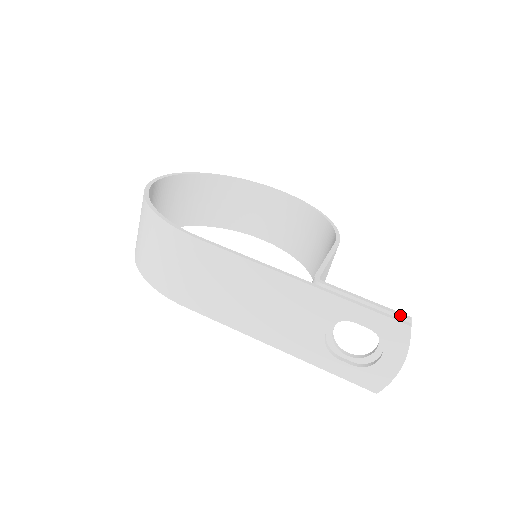
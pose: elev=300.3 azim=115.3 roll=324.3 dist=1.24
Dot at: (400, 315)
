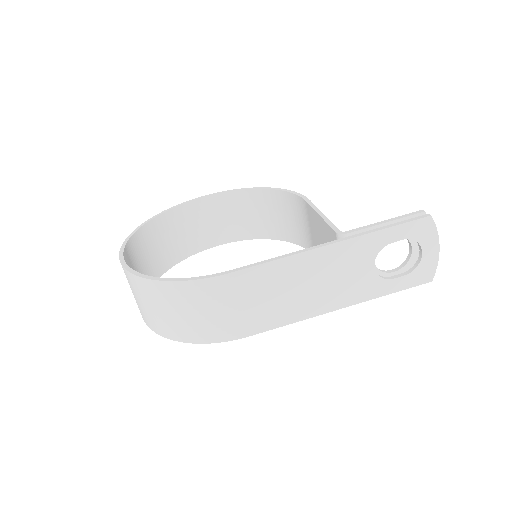
Dot at: (416, 214)
